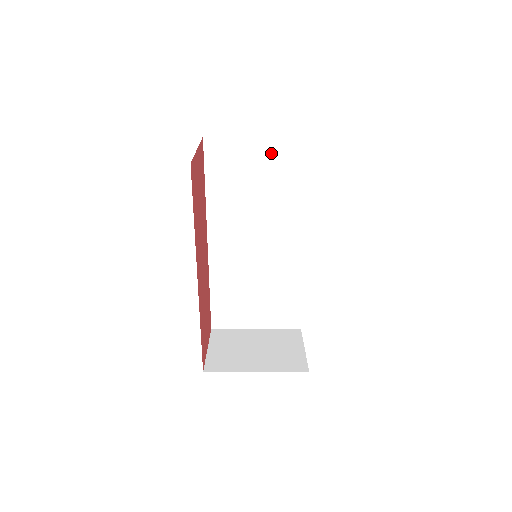
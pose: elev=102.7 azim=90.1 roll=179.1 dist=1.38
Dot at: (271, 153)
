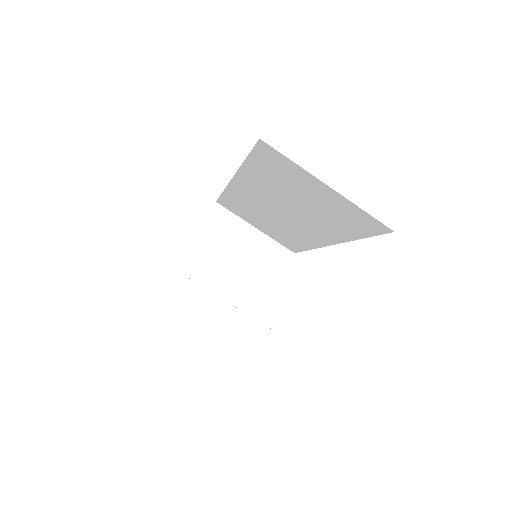
Dot at: (339, 204)
